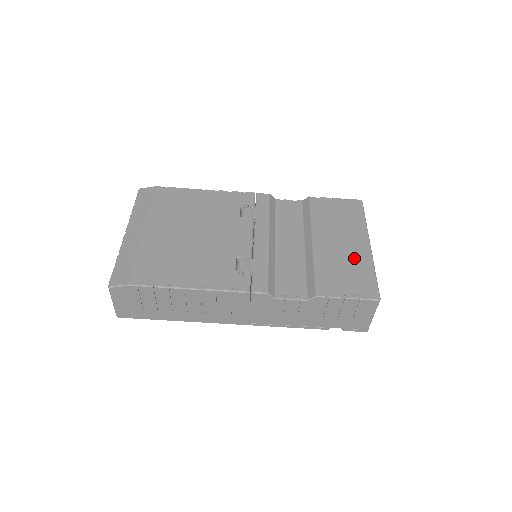
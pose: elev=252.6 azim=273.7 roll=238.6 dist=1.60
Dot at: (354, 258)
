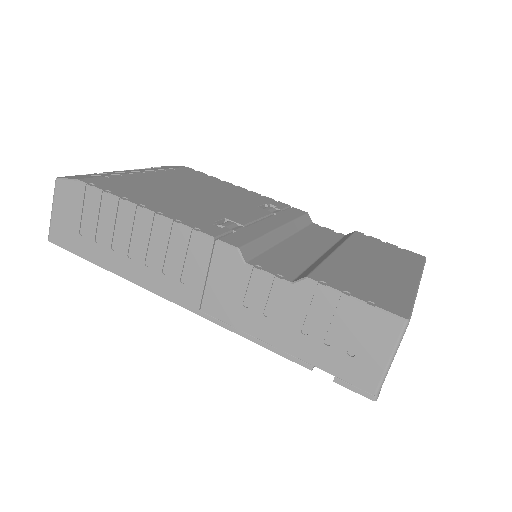
Dot at: (388, 279)
